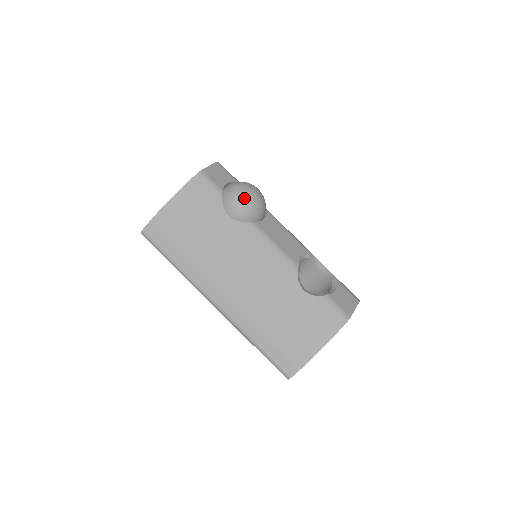
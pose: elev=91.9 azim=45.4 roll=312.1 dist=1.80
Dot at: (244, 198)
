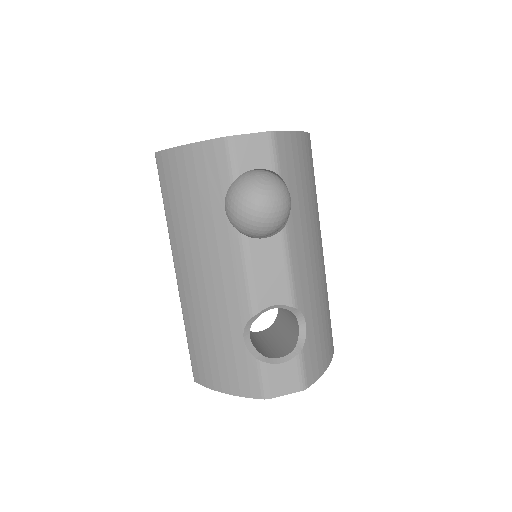
Dot at: (245, 206)
